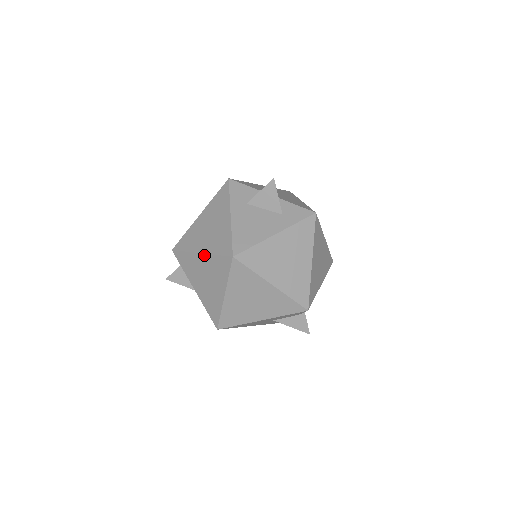
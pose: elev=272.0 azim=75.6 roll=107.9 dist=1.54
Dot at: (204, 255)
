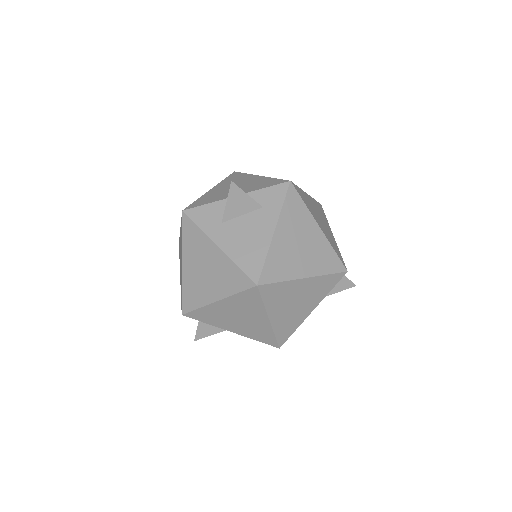
Dot at: (222, 301)
